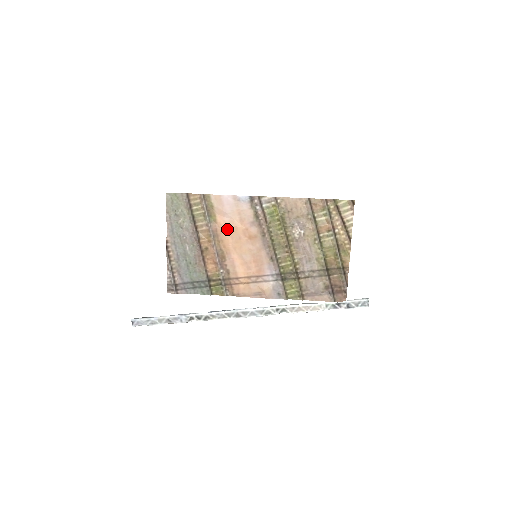
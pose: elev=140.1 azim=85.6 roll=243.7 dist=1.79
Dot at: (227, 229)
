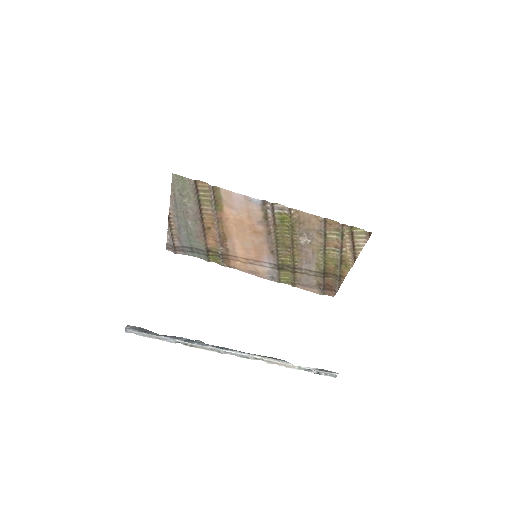
Dot at: (233, 220)
